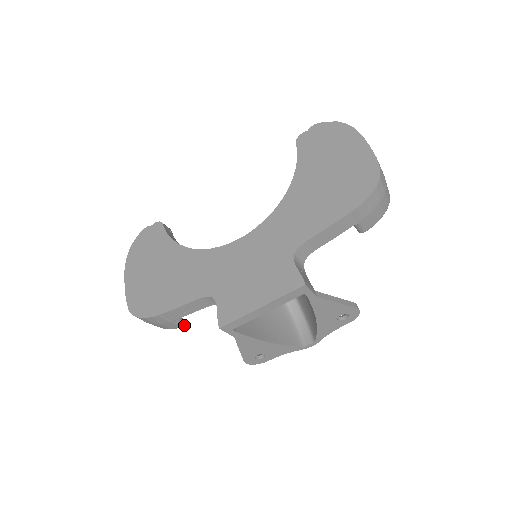
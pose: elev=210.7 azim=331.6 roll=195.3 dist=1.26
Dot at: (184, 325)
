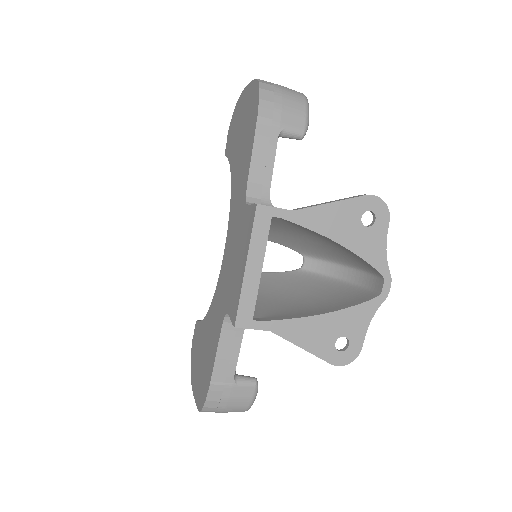
Dot at: (255, 383)
